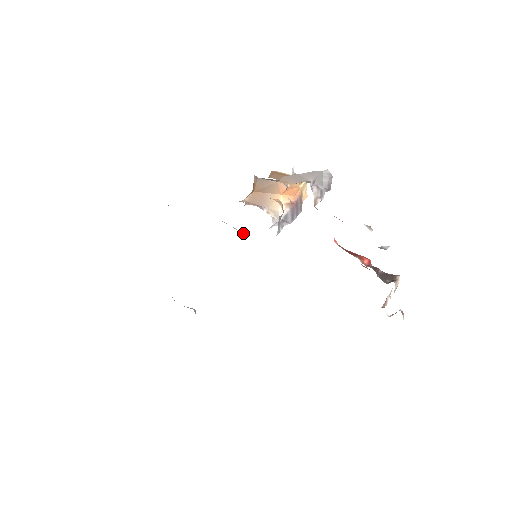
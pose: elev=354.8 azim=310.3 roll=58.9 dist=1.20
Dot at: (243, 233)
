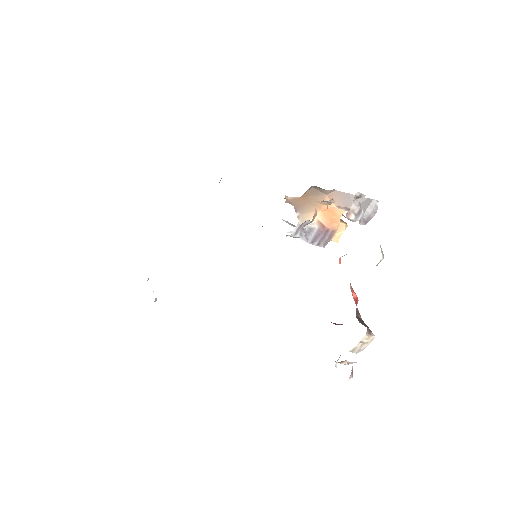
Dot at: occluded
